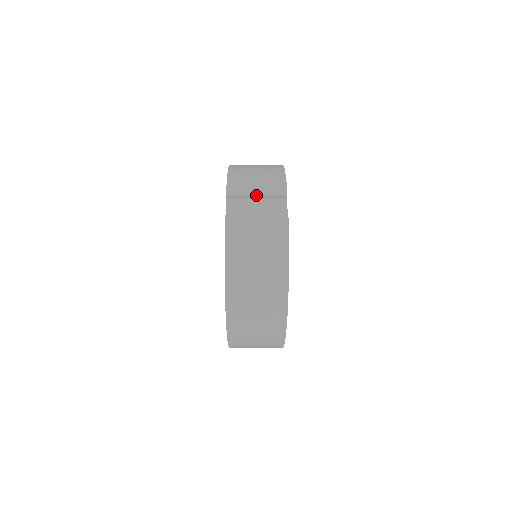
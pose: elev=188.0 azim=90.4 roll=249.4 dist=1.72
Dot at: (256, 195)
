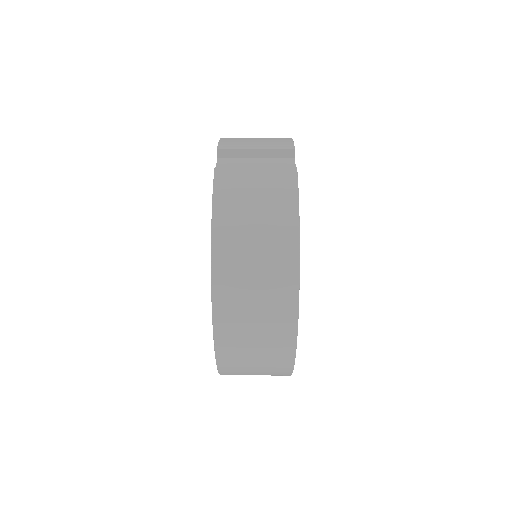
Dot at: (255, 150)
